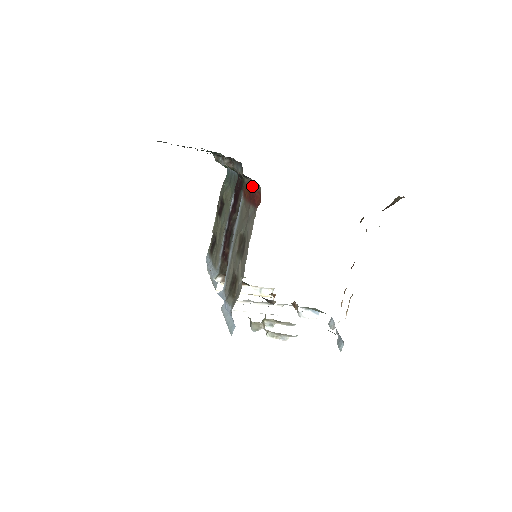
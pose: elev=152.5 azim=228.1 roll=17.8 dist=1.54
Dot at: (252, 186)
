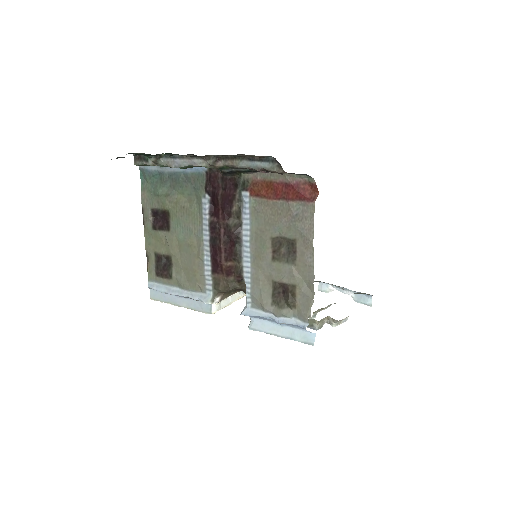
Dot at: (280, 180)
